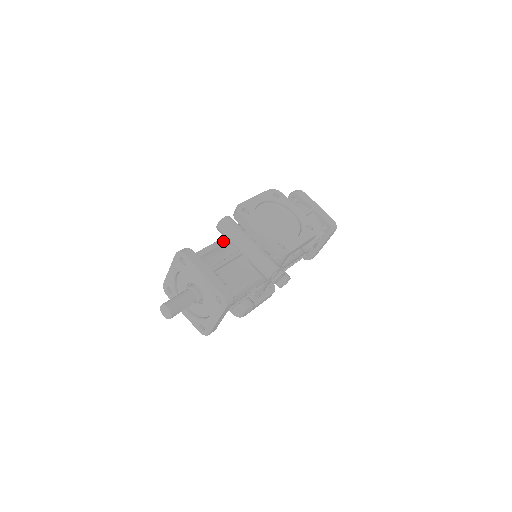
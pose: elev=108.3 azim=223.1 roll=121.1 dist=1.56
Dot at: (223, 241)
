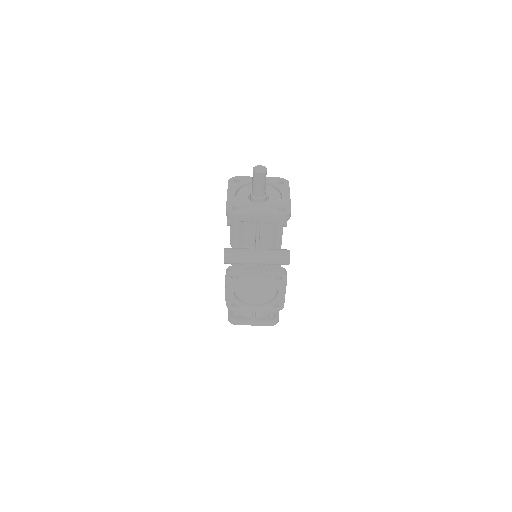
Dot at: occluded
